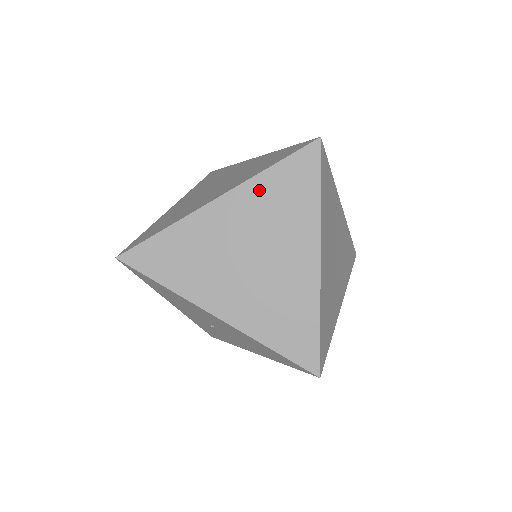
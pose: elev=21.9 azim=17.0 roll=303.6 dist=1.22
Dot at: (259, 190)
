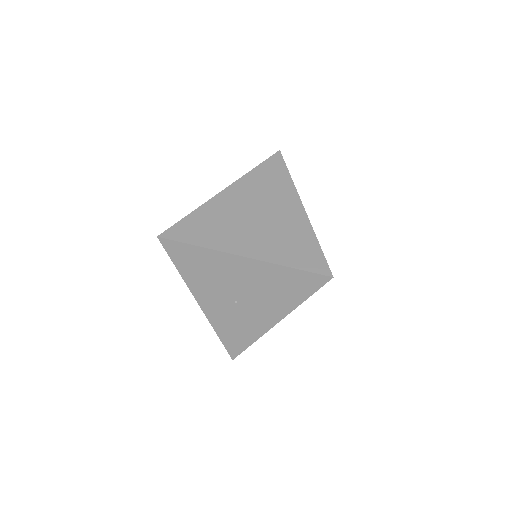
Dot at: (250, 181)
